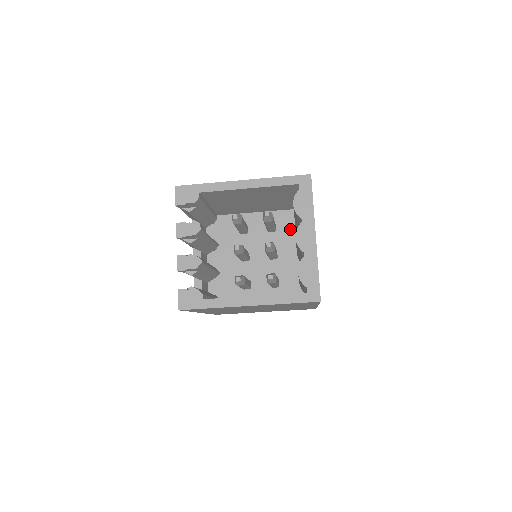
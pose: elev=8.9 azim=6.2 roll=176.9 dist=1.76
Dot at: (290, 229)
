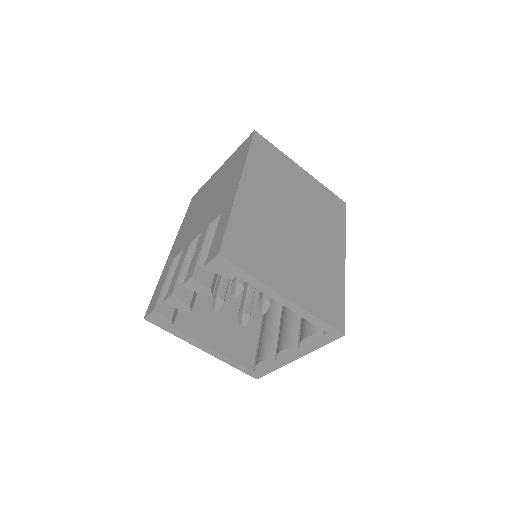
Dot at: occluded
